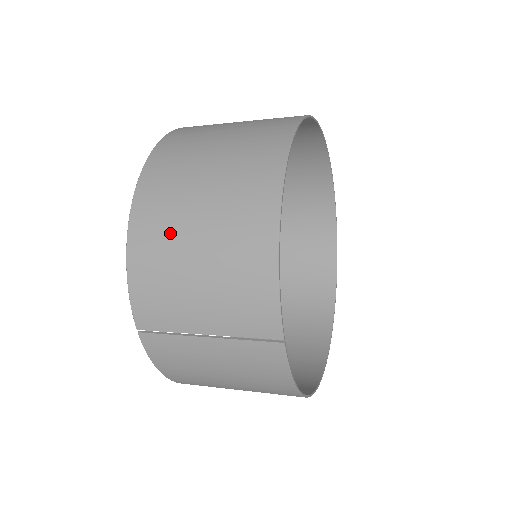
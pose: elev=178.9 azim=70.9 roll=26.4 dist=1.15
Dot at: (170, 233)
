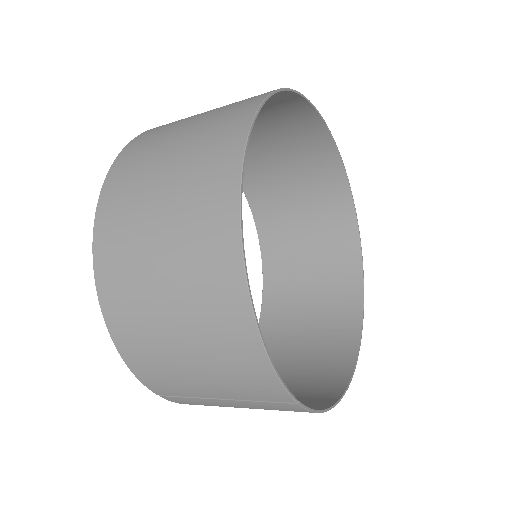
Dot at: (146, 324)
